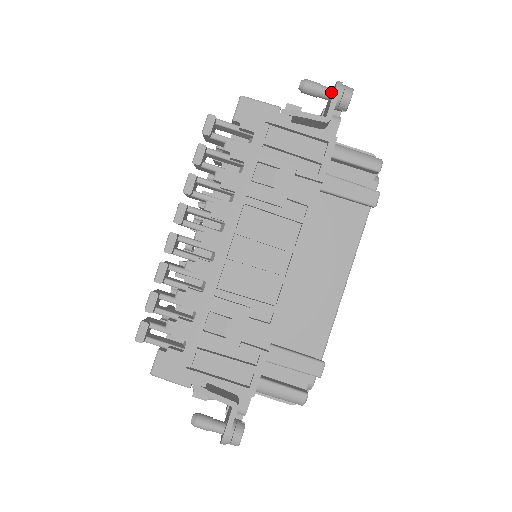
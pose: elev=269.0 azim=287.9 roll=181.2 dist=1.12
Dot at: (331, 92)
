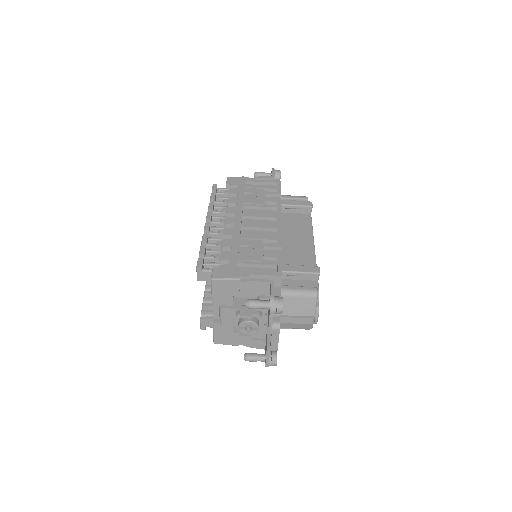
Dot at: (270, 173)
